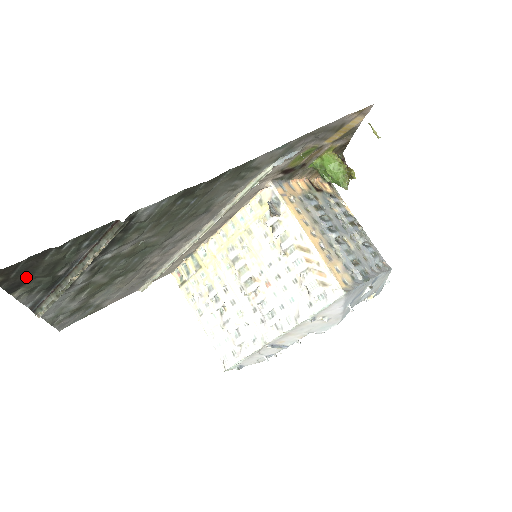
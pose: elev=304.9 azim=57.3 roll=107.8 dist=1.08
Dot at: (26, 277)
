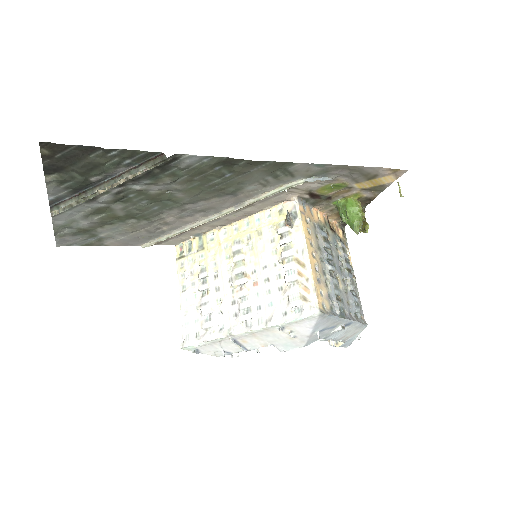
Dot at: (66, 165)
